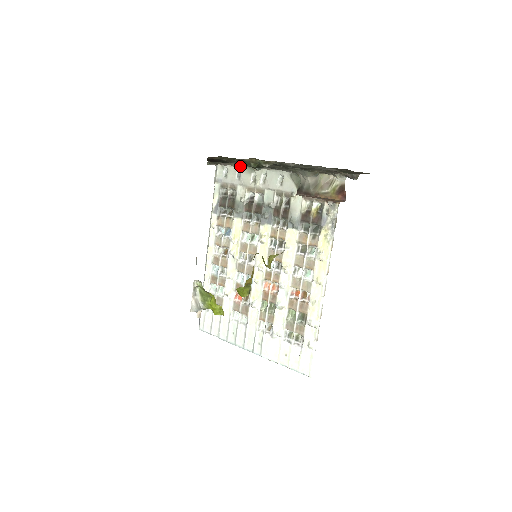
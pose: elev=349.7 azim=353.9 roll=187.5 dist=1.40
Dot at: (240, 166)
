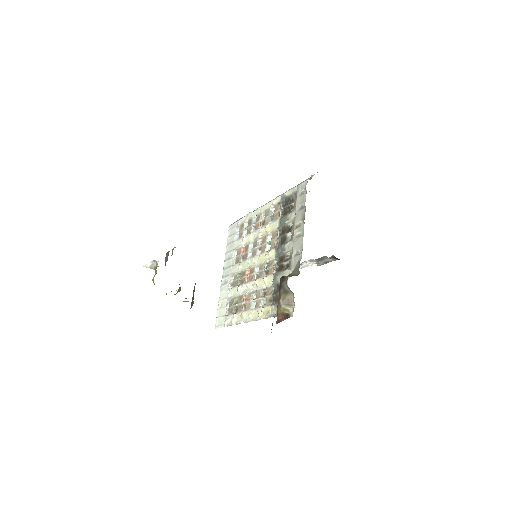
Dot at: (304, 206)
